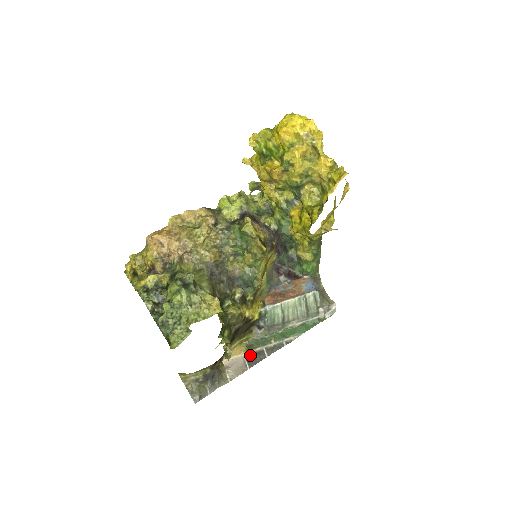
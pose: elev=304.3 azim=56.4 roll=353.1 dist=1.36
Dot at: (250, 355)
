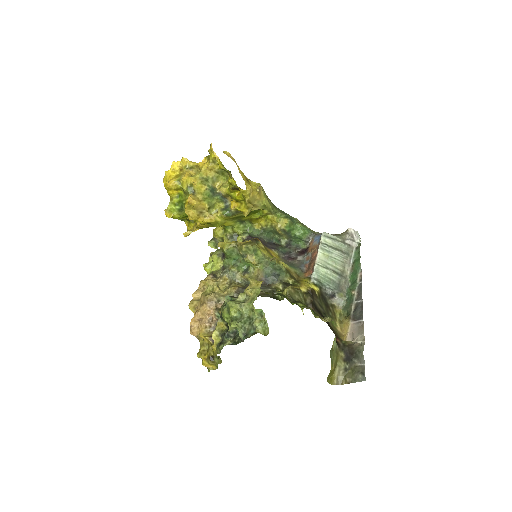
Dot at: (354, 316)
